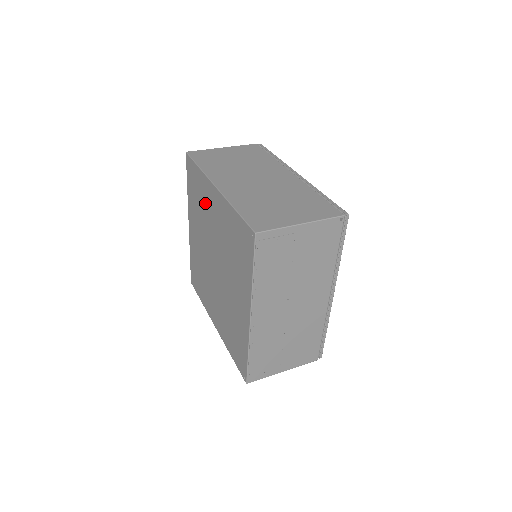
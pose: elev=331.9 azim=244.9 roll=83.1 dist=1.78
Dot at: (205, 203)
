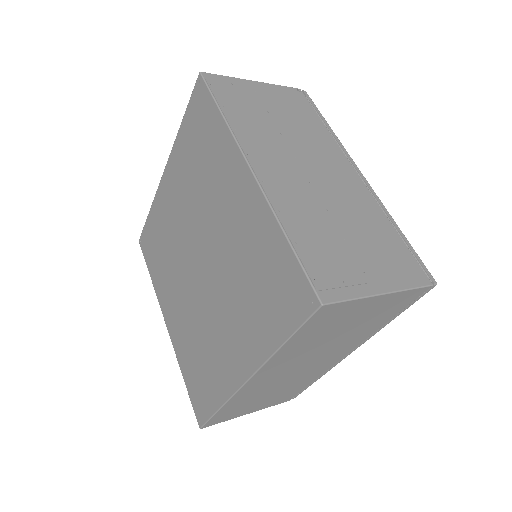
Dot at: (165, 224)
